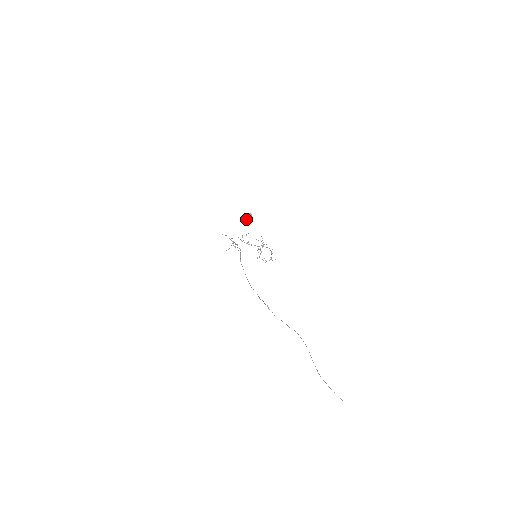
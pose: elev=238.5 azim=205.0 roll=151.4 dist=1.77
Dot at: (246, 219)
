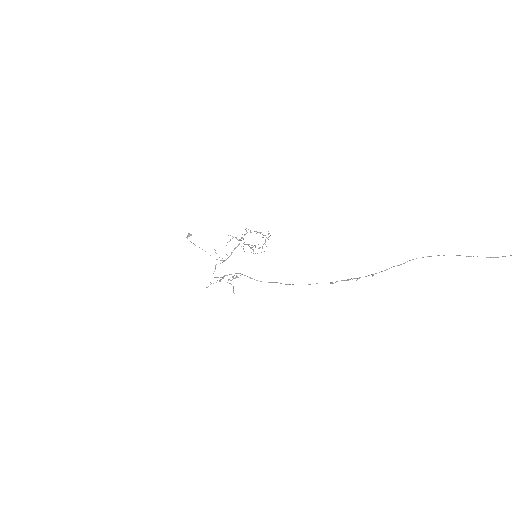
Dot at: occluded
